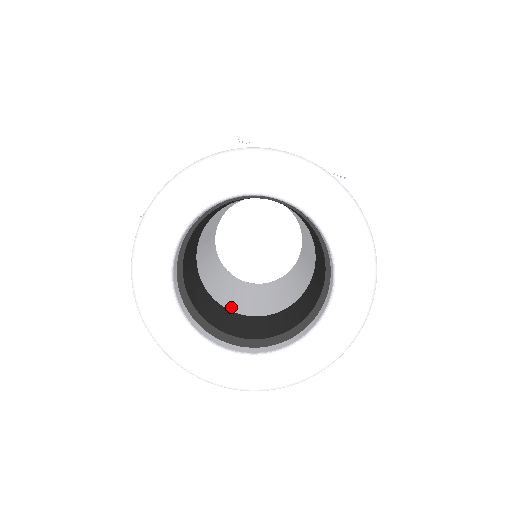
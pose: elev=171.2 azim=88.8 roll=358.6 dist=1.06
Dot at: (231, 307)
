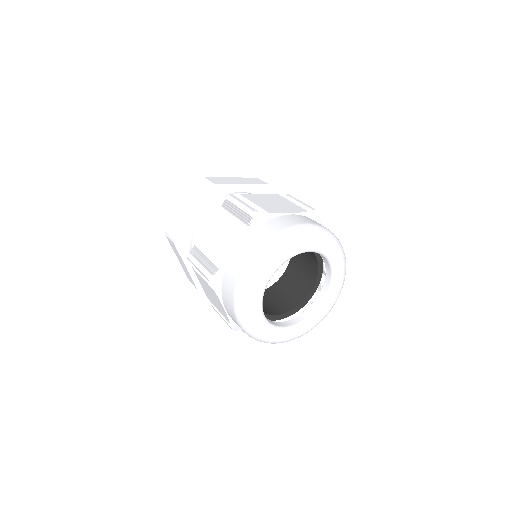
Dot at: occluded
